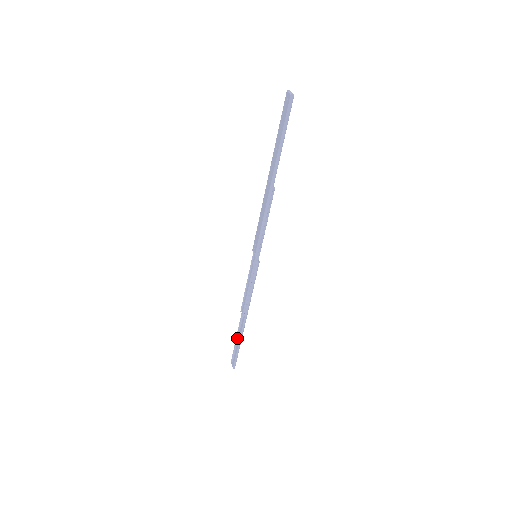
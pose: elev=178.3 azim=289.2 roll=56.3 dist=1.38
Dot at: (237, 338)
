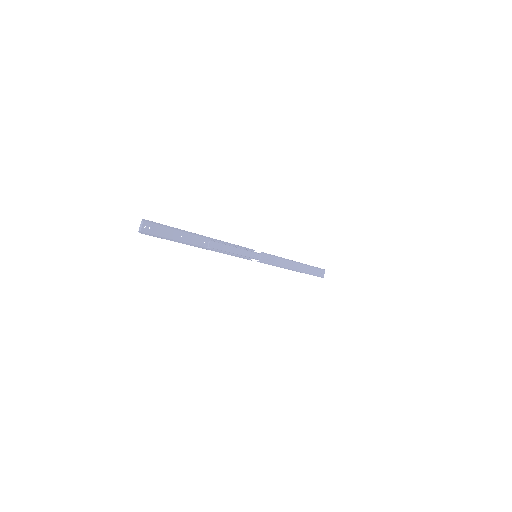
Dot at: (311, 266)
